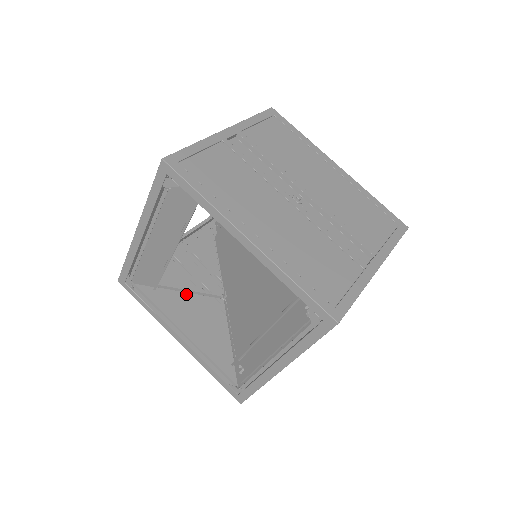
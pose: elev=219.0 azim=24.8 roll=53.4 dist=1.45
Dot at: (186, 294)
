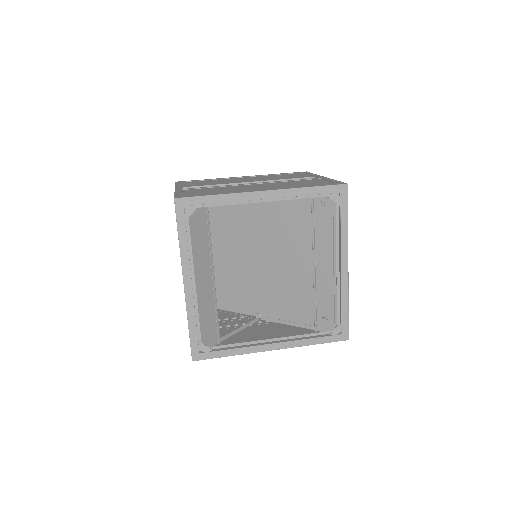
Dot at: (239, 334)
